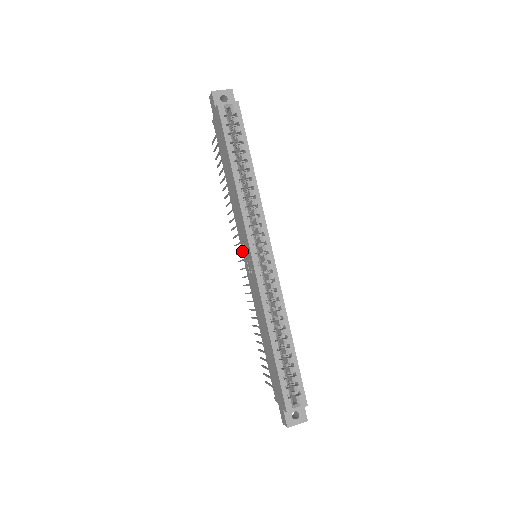
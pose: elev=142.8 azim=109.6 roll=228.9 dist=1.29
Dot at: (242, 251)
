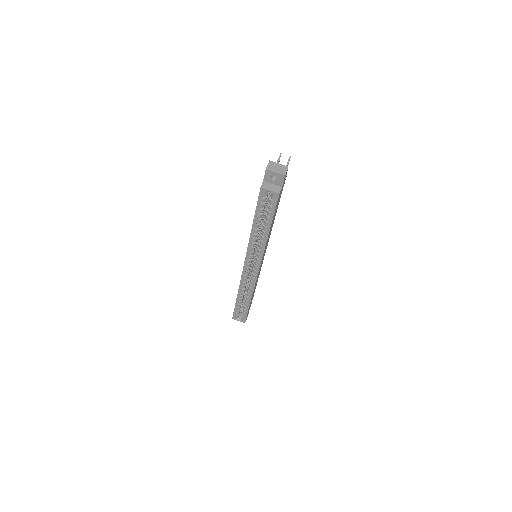
Dot at: occluded
